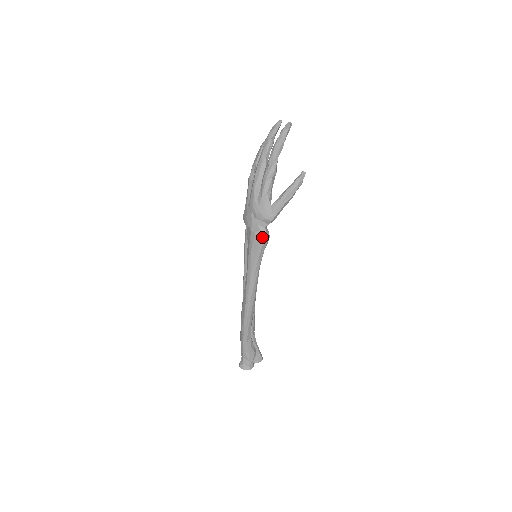
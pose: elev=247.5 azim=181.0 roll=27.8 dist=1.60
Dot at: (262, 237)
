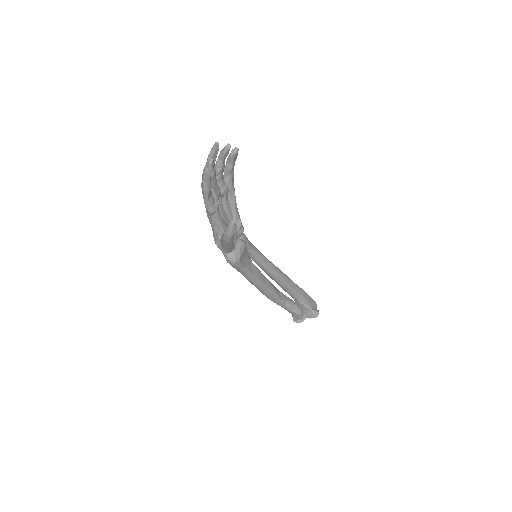
Dot at: (227, 261)
